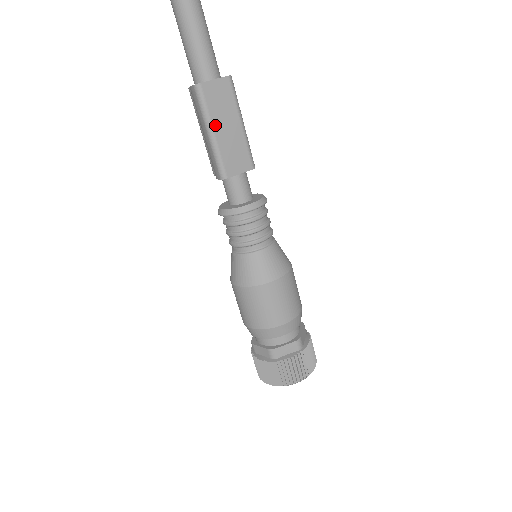
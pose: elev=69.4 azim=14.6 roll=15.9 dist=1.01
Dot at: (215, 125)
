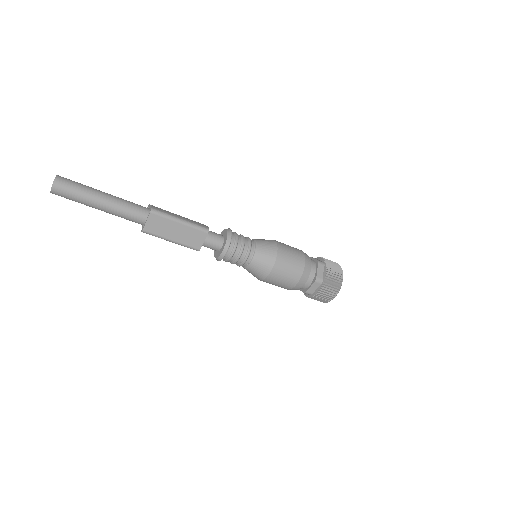
Dot at: (169, 237)
